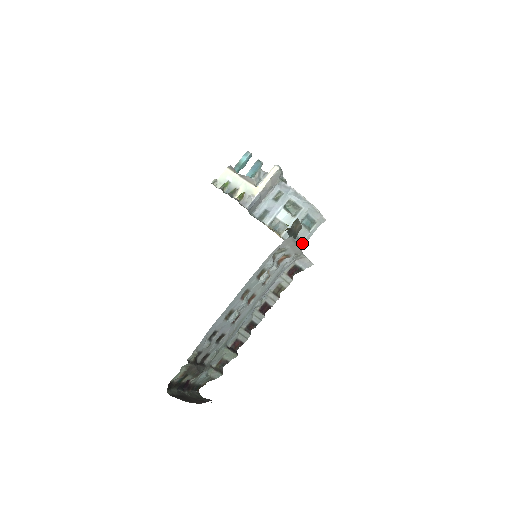
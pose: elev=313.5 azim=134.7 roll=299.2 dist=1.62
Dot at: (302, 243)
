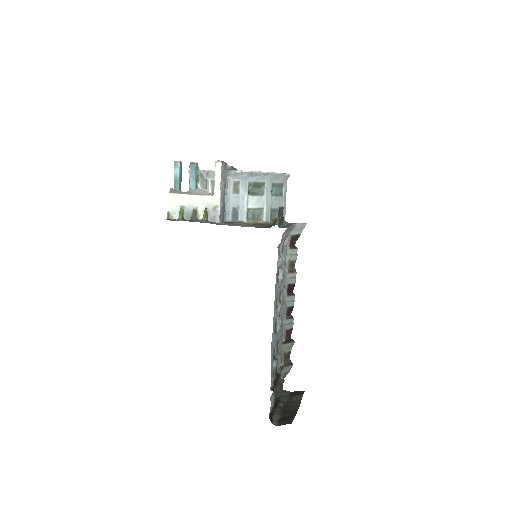
Dot at: (283, 211)
